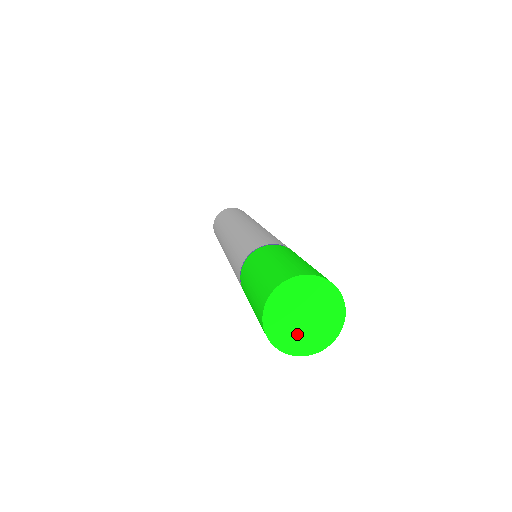
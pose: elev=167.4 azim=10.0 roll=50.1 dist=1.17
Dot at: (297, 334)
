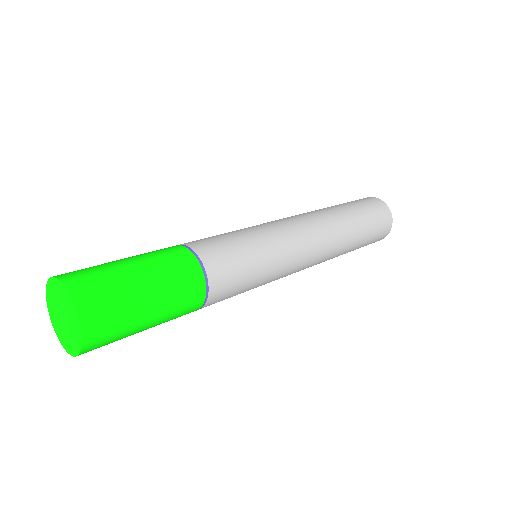
Dot at: (65, 333)
